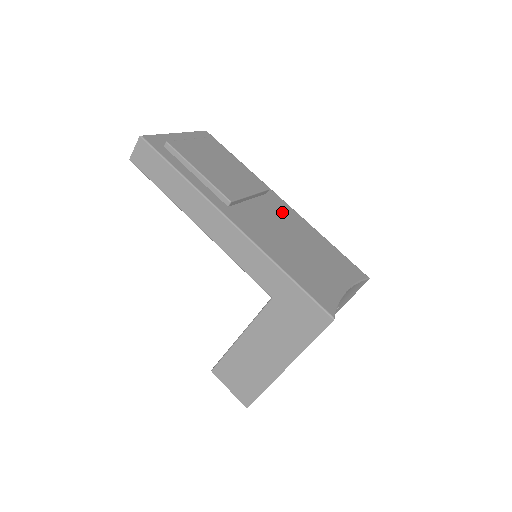
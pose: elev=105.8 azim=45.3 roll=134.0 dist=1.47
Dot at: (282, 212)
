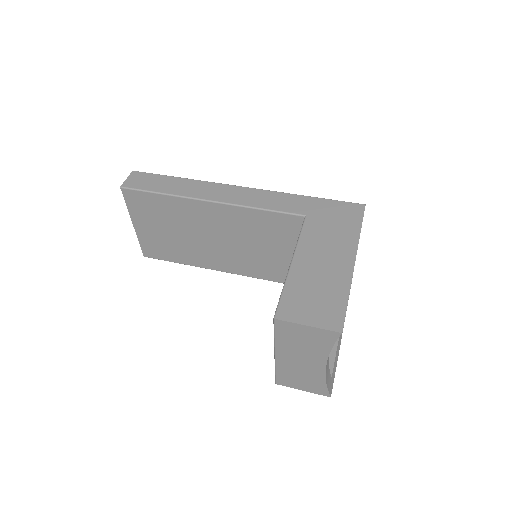
Dot at: occluded
